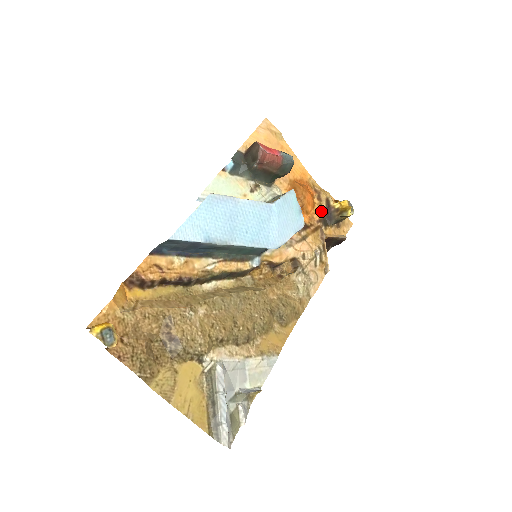
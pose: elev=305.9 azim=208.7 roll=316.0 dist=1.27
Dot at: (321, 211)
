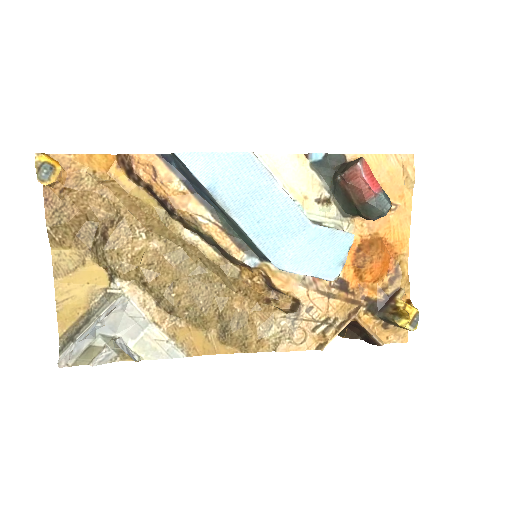
Dot at: (380, 293)
